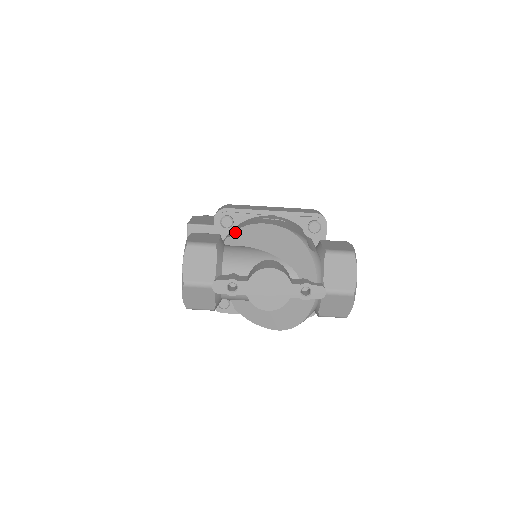
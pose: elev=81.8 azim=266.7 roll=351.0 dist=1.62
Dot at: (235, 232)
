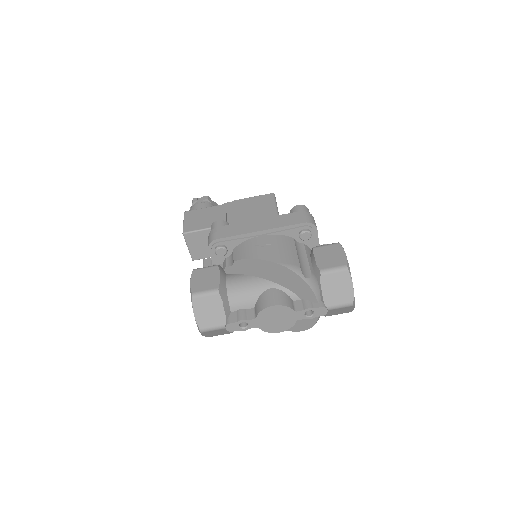
Dot at: (232, 261)
